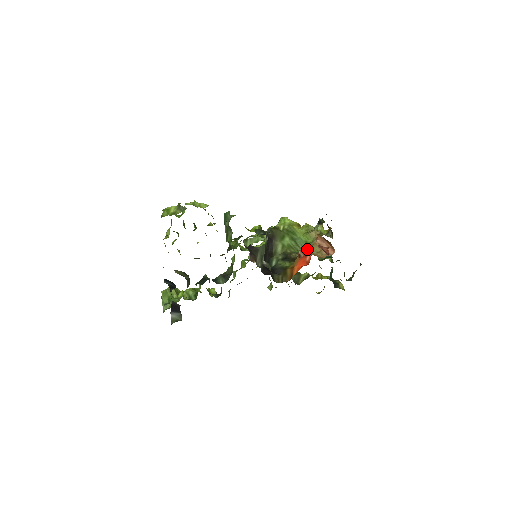
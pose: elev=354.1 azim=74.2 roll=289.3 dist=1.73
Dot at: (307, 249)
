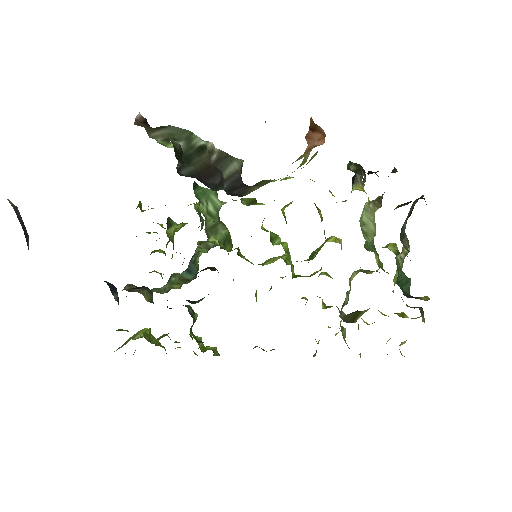
Dot at: occluded
